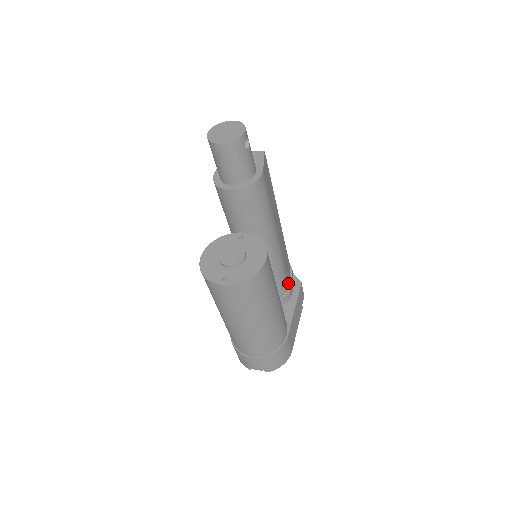
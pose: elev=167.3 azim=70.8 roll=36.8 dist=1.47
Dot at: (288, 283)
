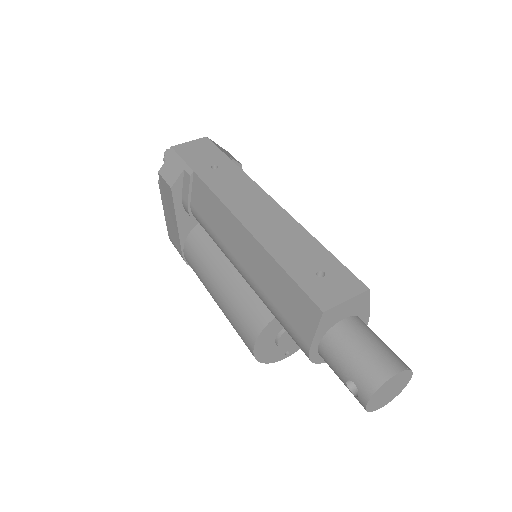
Dot at: occluded
